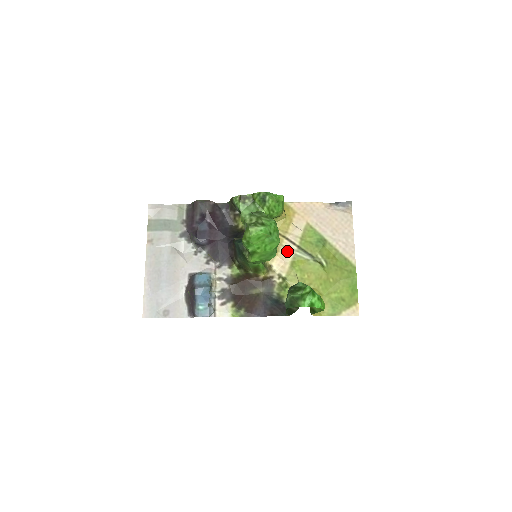
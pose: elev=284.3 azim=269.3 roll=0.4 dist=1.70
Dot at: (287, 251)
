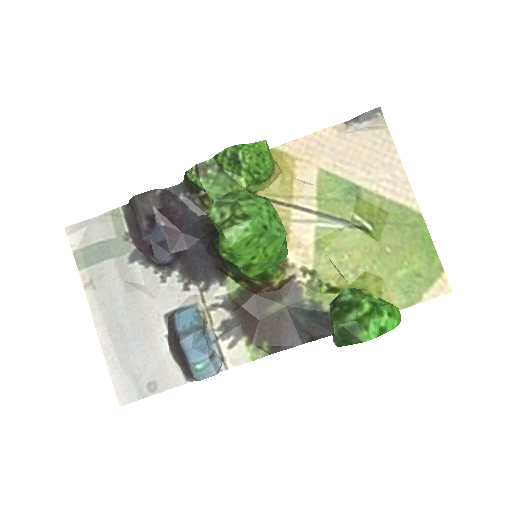
Dot at: (302, 227)
